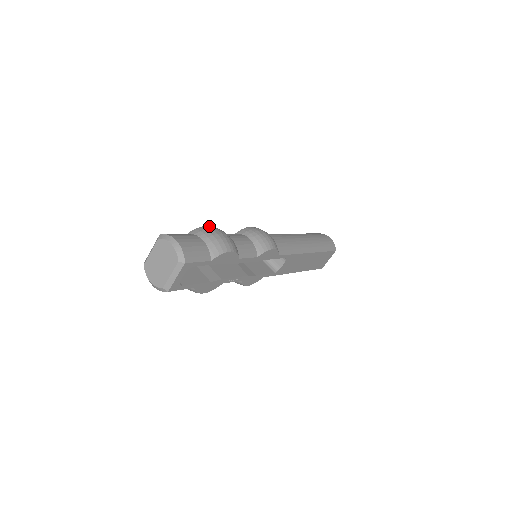
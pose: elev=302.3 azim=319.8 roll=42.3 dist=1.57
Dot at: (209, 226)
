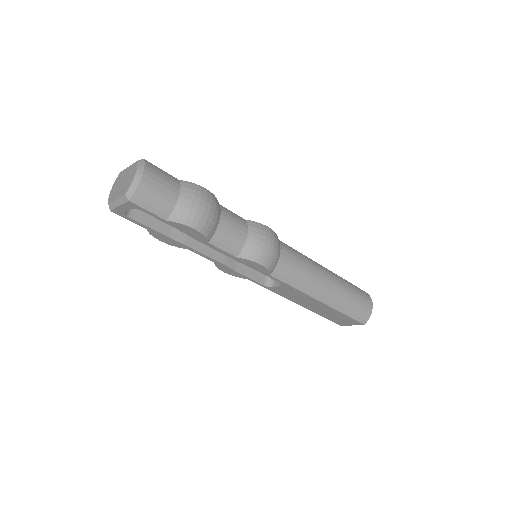
Dot at: (207, 191)
